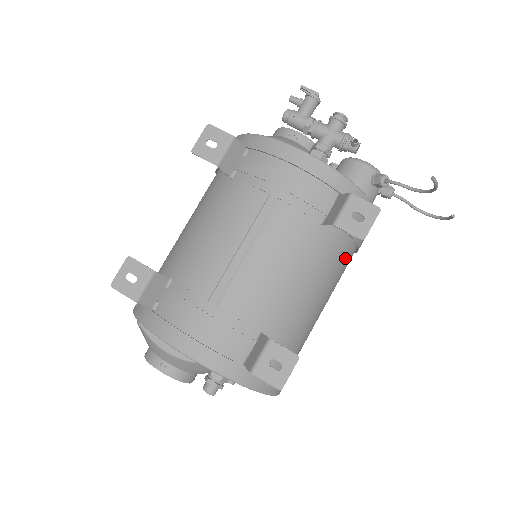
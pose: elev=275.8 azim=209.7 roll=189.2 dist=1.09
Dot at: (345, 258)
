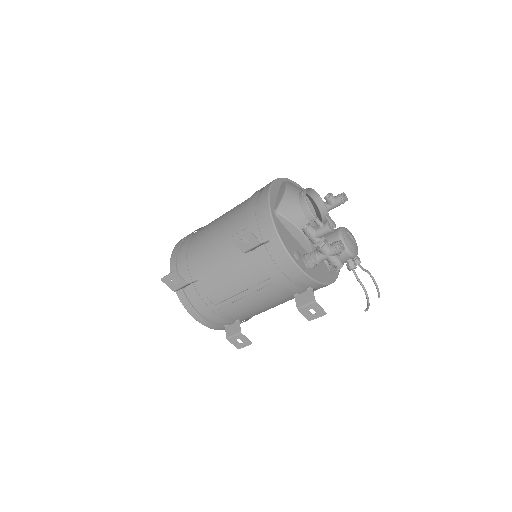
Dot at: occluded
